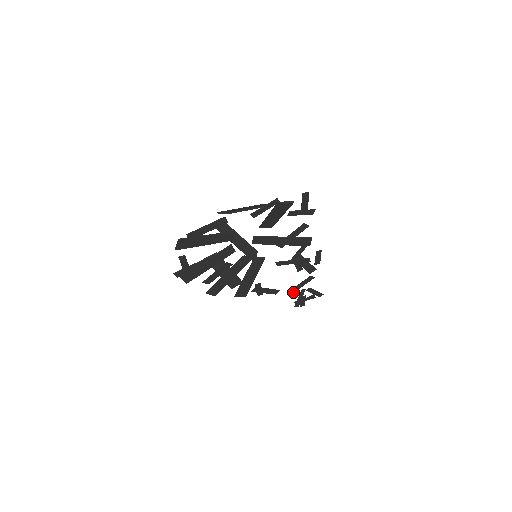
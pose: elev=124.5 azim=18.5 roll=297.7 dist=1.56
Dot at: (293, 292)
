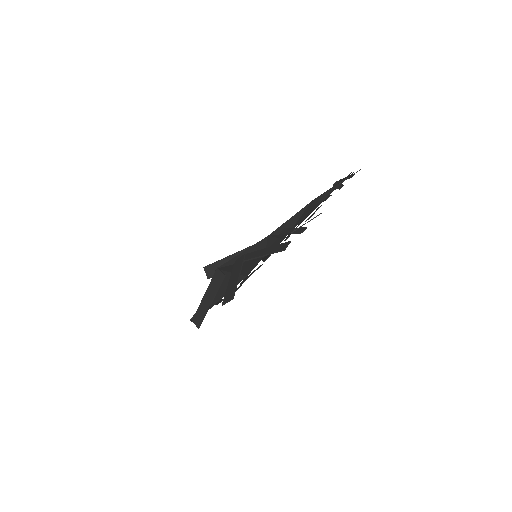
Dot at: occluded
